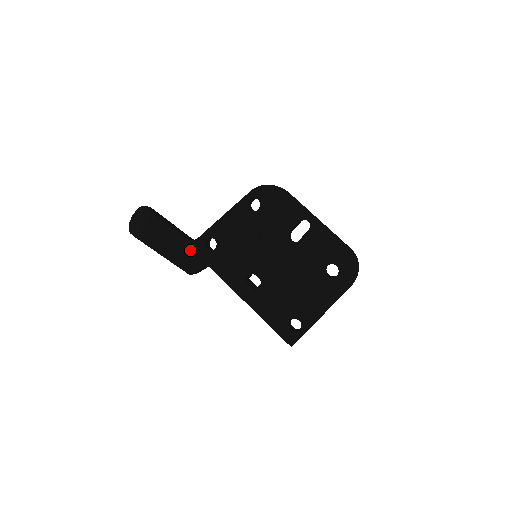
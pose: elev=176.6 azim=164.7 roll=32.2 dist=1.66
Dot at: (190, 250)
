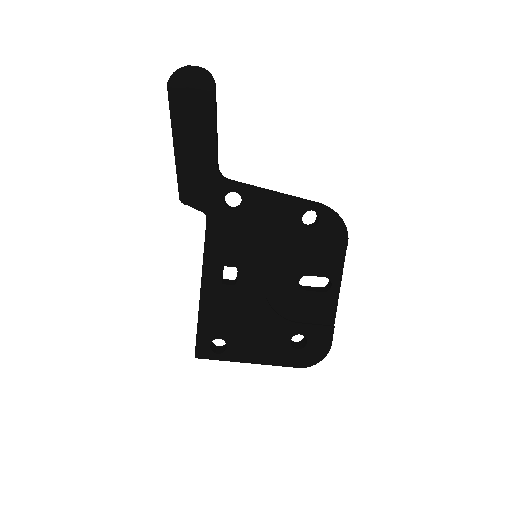
Dot at: (208, 181)
